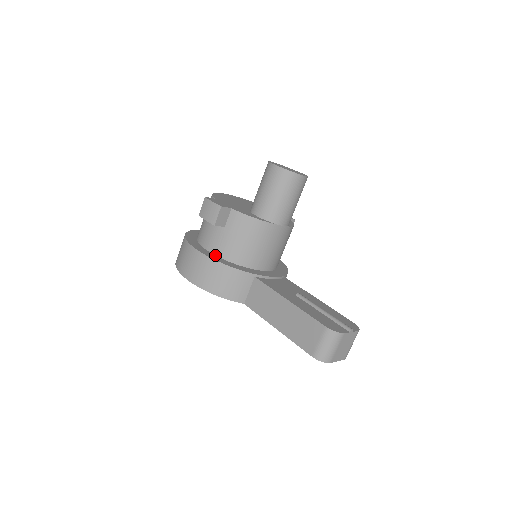
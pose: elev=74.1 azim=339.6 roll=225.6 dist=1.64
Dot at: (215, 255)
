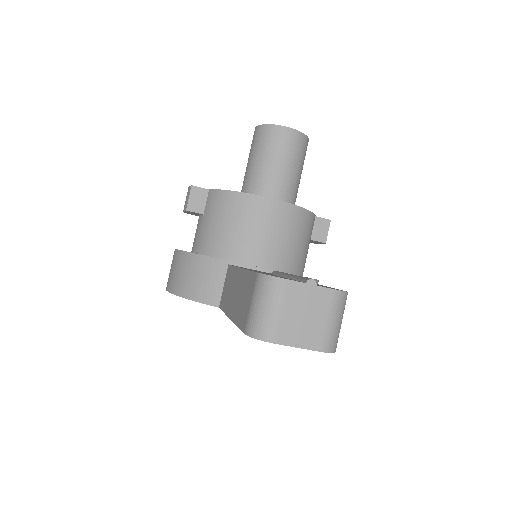
Dot at: occluded
